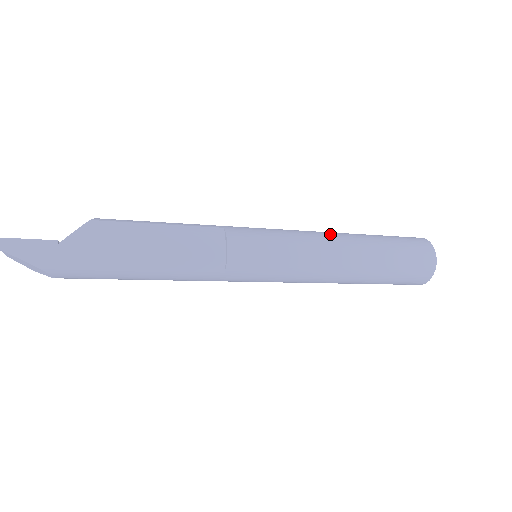
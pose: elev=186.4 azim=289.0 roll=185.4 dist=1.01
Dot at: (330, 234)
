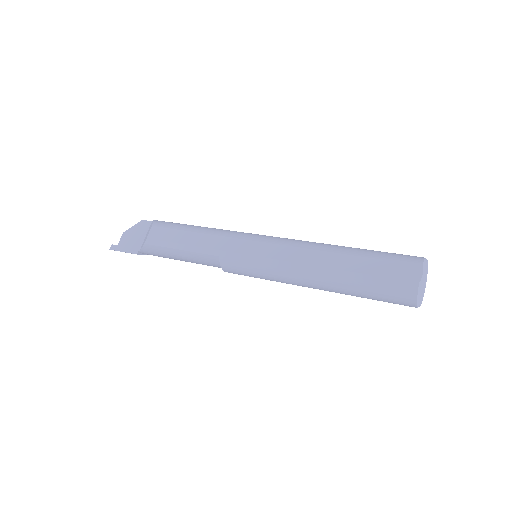
Dot at: (304, 272)
